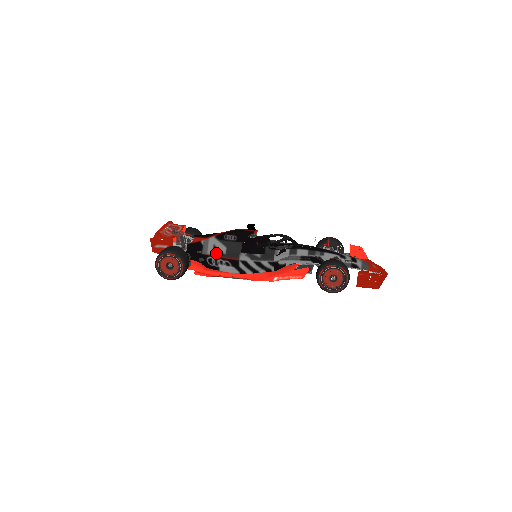
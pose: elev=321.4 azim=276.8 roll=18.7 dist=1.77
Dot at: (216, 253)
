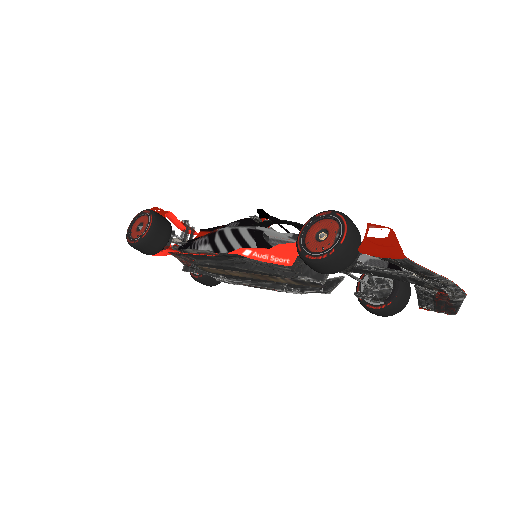
Dot at: occluded
